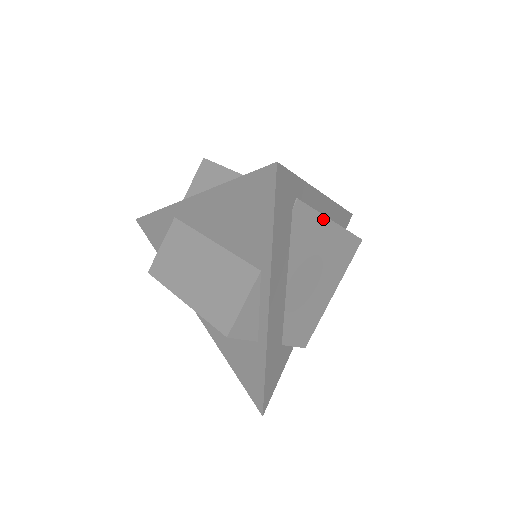
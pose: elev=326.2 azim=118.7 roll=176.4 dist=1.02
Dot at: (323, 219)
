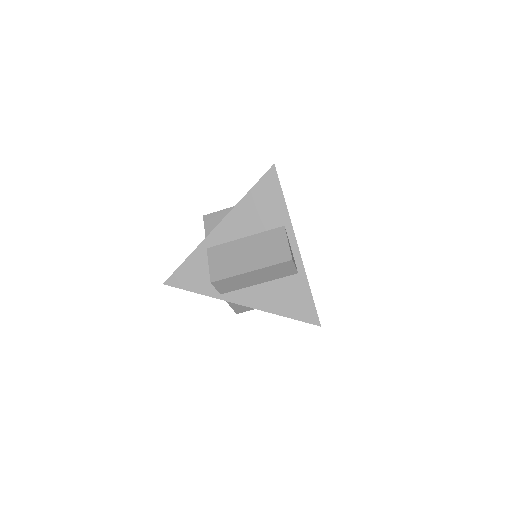
Dot at: occluded
